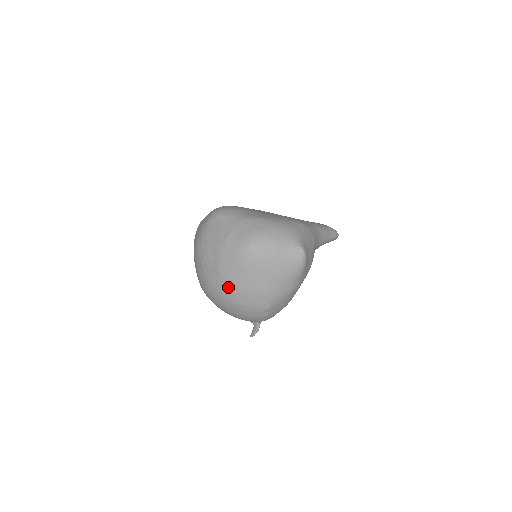
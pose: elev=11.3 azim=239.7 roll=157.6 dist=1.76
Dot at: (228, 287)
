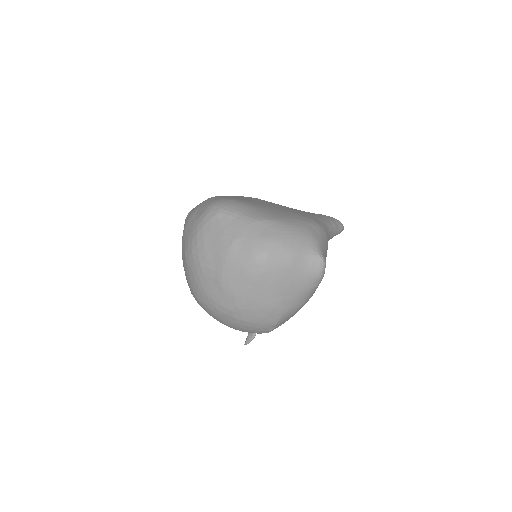
Dot at: (231, 302)
